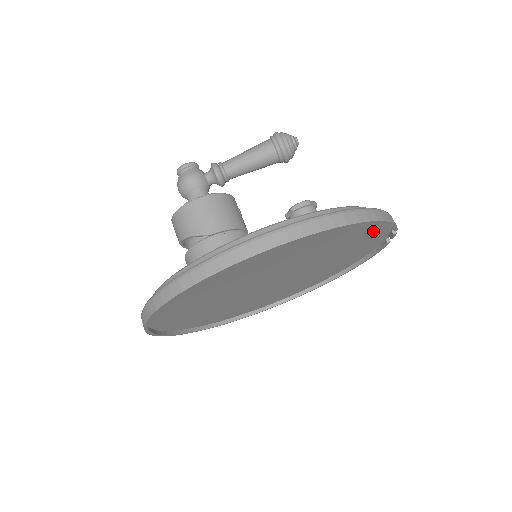
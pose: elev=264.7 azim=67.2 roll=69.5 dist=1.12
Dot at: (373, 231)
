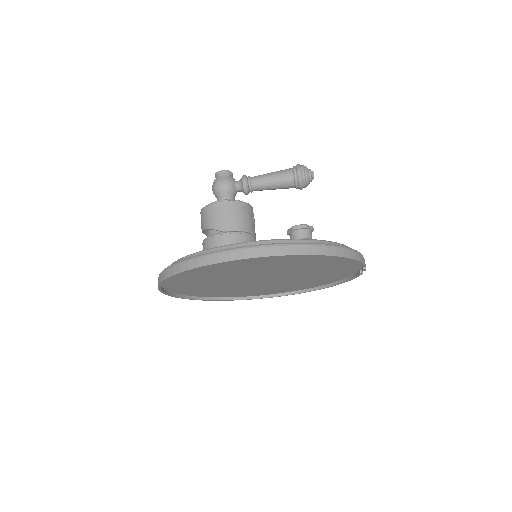
Dot at: (345, 262)
